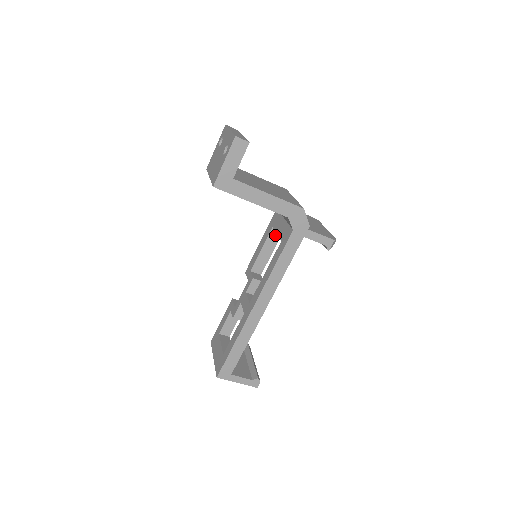
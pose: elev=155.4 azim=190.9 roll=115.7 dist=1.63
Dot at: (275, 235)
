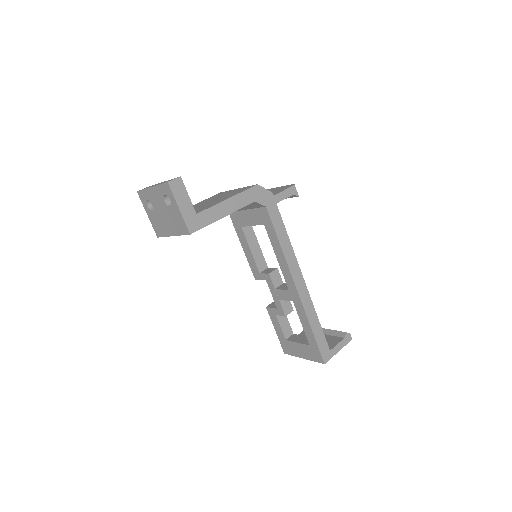
Dot at: (248, 230)
